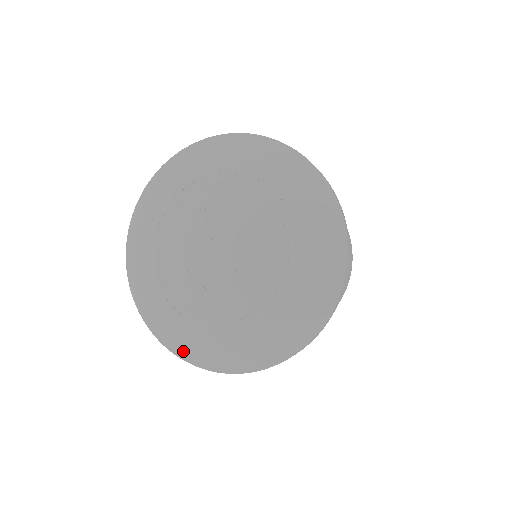
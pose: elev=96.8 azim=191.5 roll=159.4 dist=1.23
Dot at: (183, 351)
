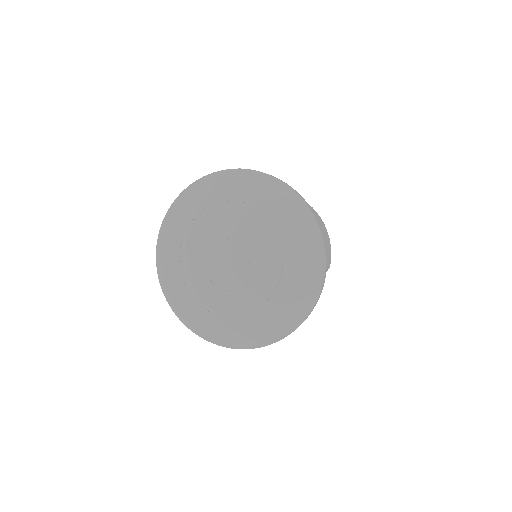
Dot at: (260, 341)
